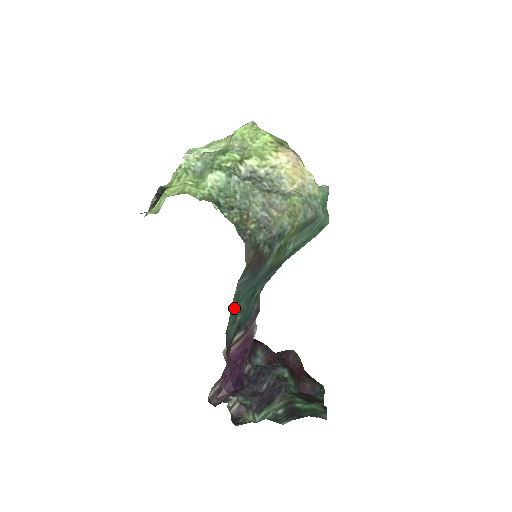
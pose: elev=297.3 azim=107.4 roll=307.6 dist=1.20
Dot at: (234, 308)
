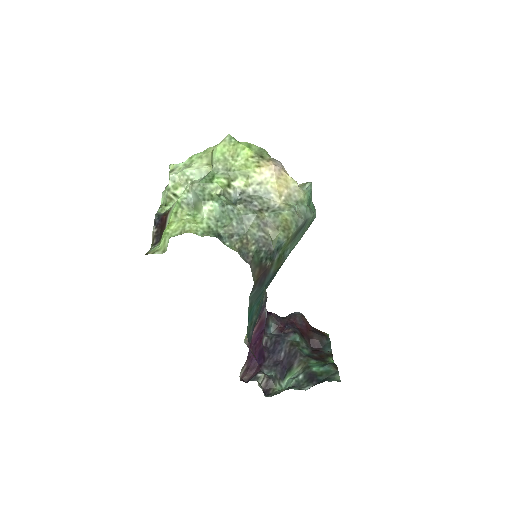
Dot at: (250, 314)
